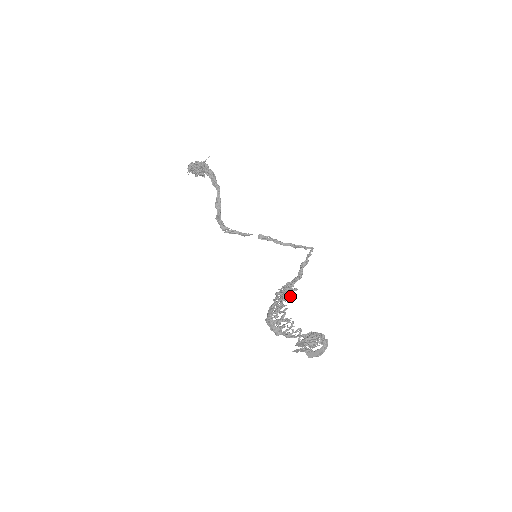
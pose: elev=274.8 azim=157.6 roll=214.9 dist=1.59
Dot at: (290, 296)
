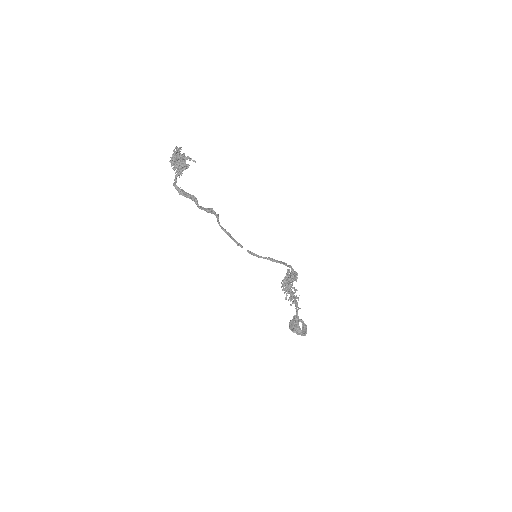
Dot at: (286, 291)
